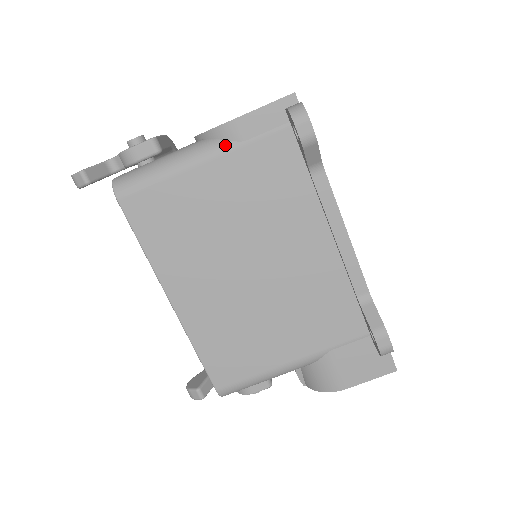
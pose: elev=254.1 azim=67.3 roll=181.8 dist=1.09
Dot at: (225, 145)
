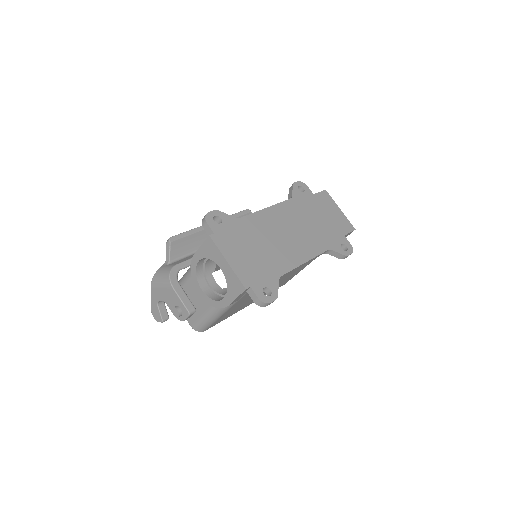
Dot at: (231, 306)
